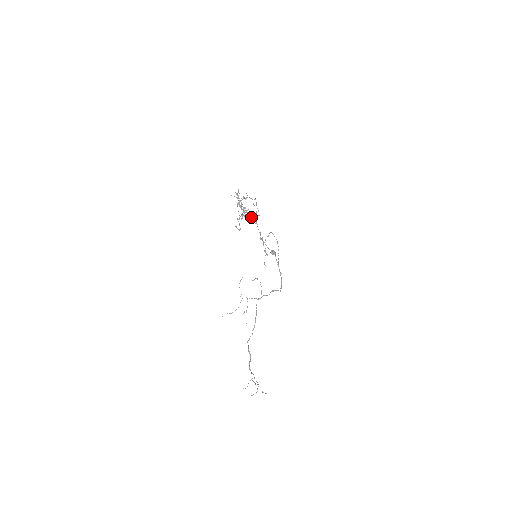
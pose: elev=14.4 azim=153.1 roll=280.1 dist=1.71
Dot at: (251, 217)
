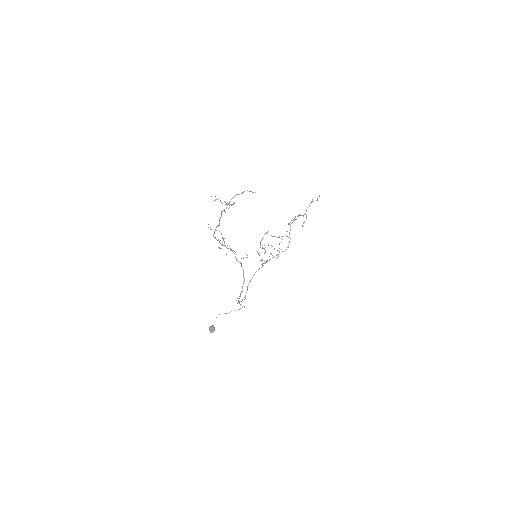
Dot at: occluded
